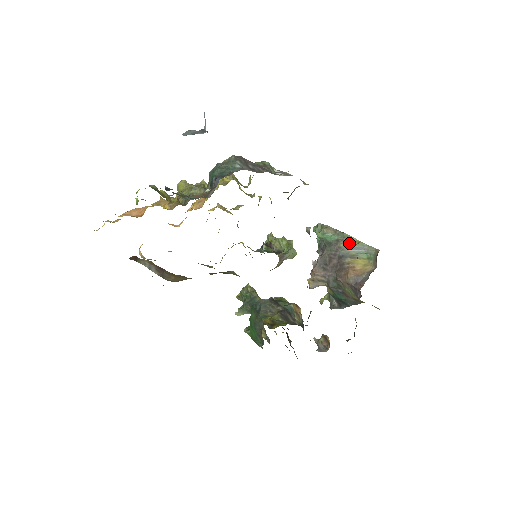
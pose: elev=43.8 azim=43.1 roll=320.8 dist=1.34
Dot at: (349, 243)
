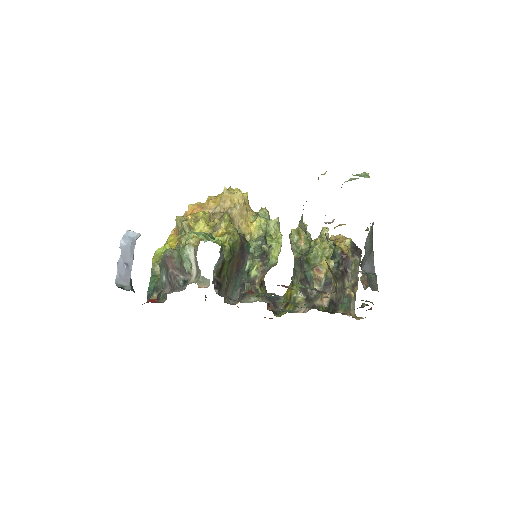
Dot at: occluded
